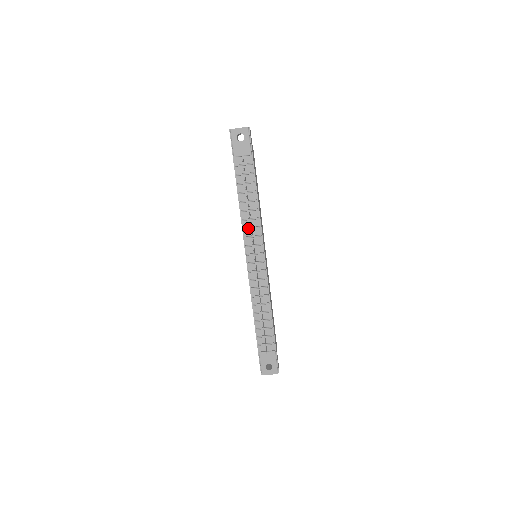
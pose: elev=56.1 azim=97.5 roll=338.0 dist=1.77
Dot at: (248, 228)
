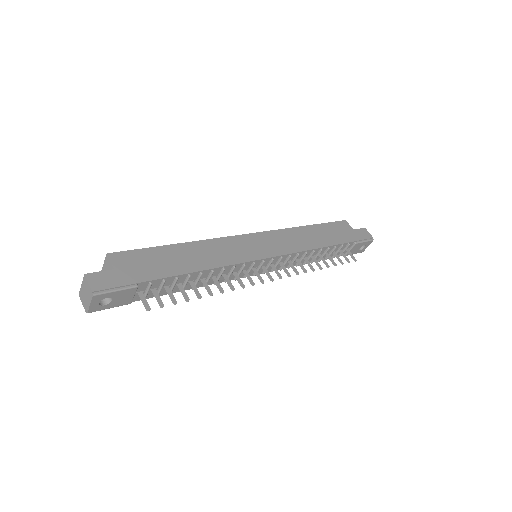
Dot at: occluded
